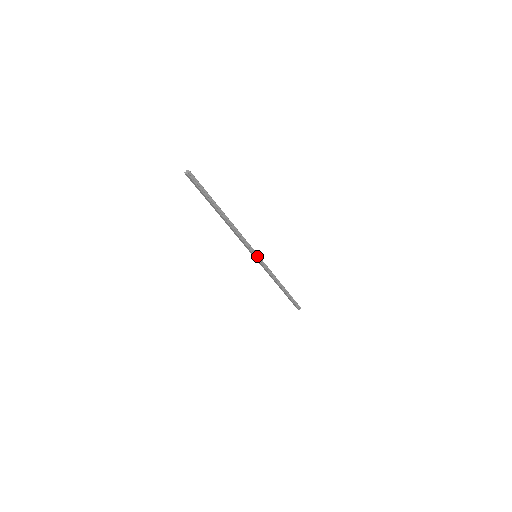
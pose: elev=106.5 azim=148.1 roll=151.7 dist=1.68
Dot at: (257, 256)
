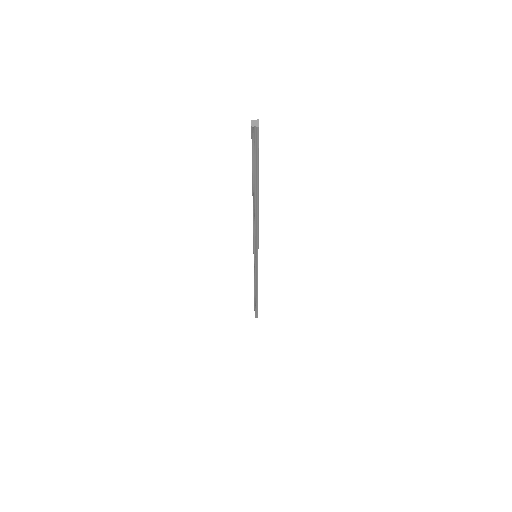
Dot at: (257, 257)
